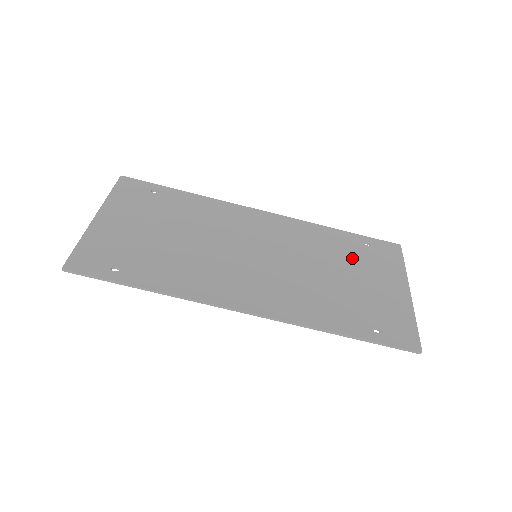
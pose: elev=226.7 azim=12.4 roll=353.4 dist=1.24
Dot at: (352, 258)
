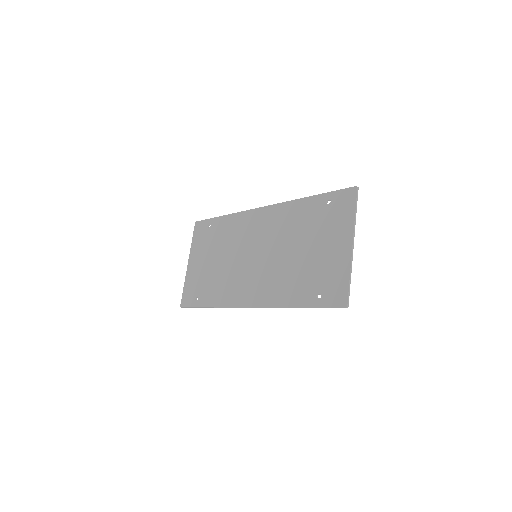
Dot at: (314, 226)
